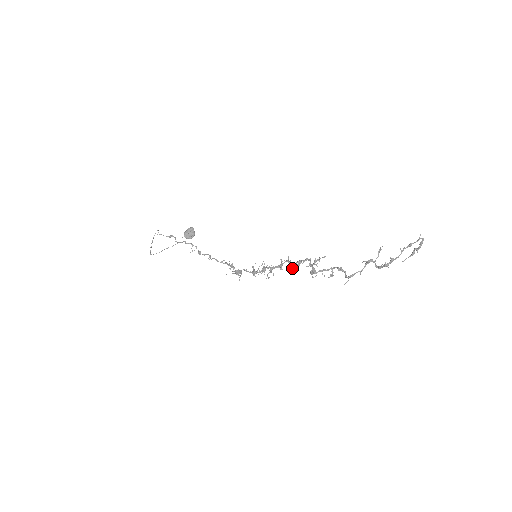
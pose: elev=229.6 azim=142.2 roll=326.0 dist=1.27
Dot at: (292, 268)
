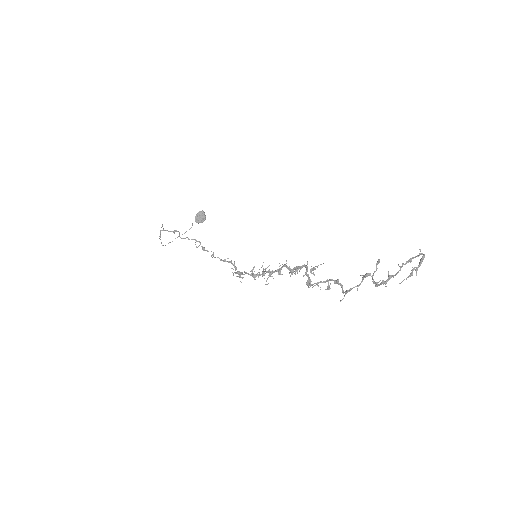
Dot at: (290, 275)
